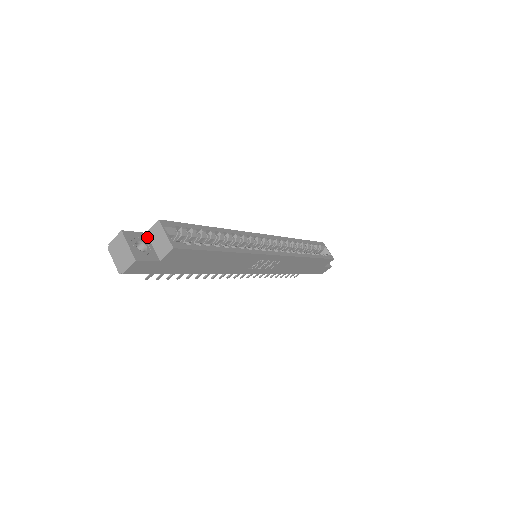
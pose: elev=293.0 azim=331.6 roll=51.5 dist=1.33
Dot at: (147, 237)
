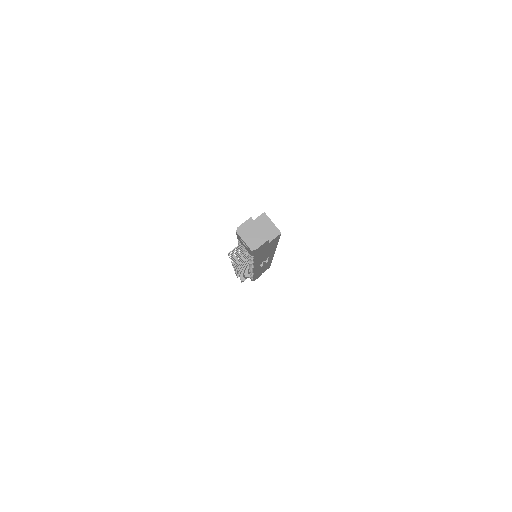
Dot at: occluded
